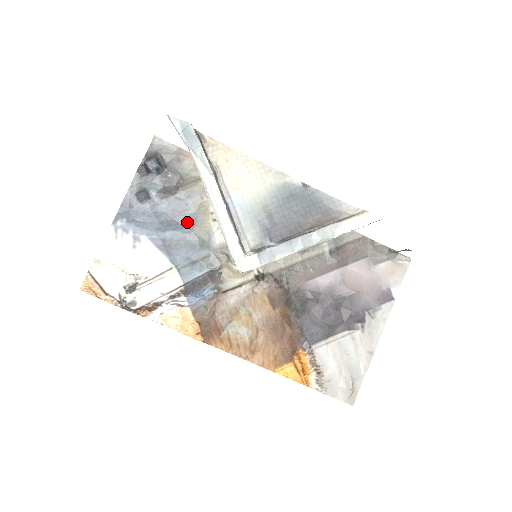
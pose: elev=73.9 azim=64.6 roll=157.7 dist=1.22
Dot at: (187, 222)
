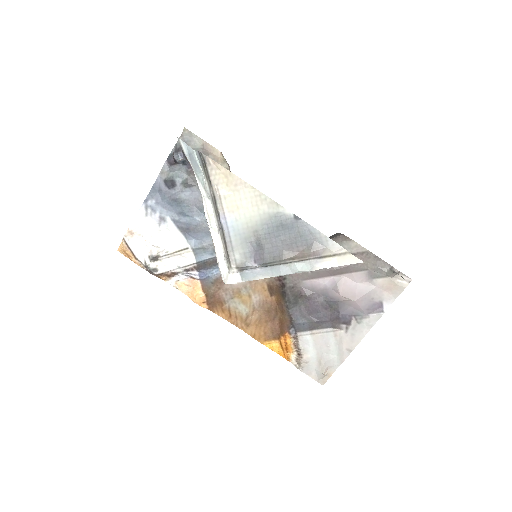
Dot at: occluded
